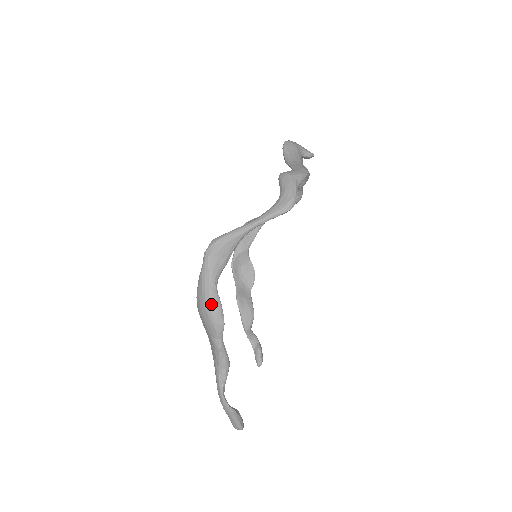
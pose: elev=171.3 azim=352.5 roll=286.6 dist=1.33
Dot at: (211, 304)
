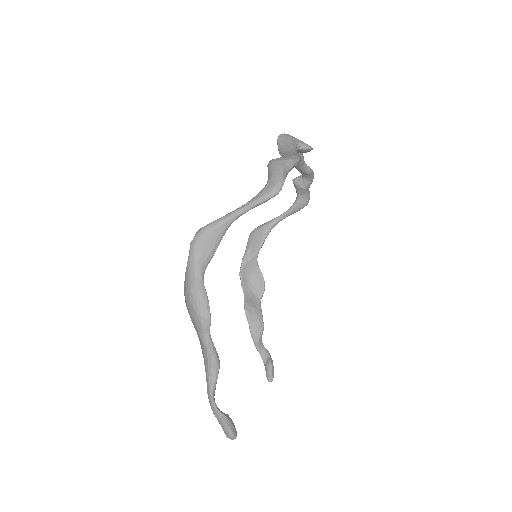
Dot at: (196, 296)
